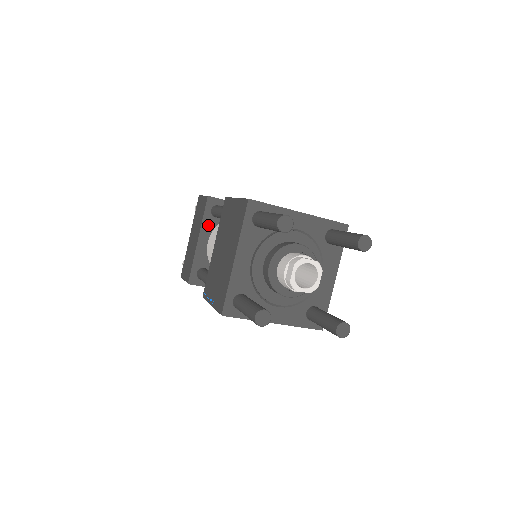
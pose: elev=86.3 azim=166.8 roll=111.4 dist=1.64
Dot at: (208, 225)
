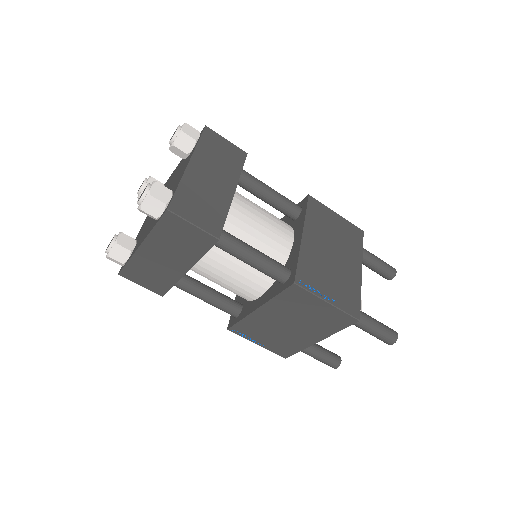
Dot at: occluded
